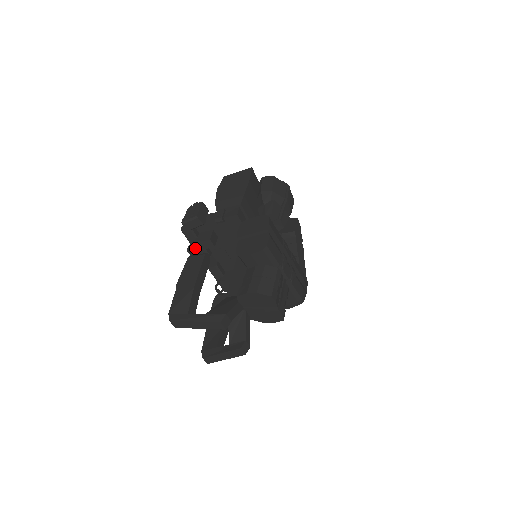
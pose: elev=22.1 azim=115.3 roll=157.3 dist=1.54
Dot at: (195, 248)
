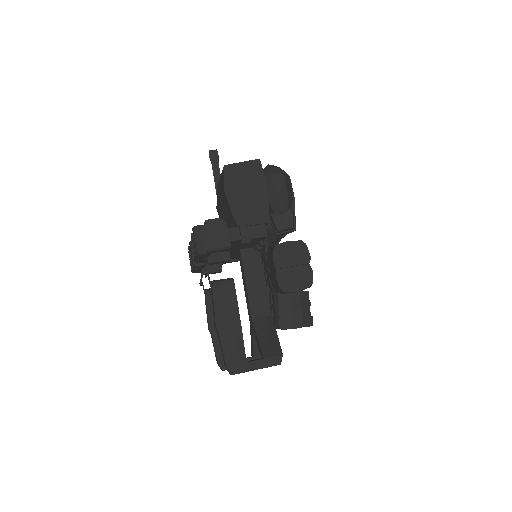
Dot at: (199, 260)
